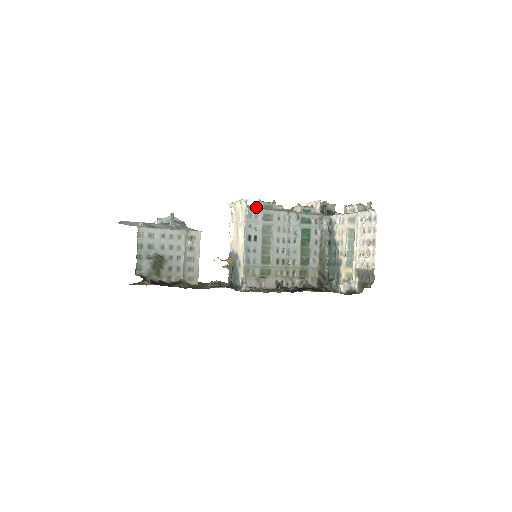
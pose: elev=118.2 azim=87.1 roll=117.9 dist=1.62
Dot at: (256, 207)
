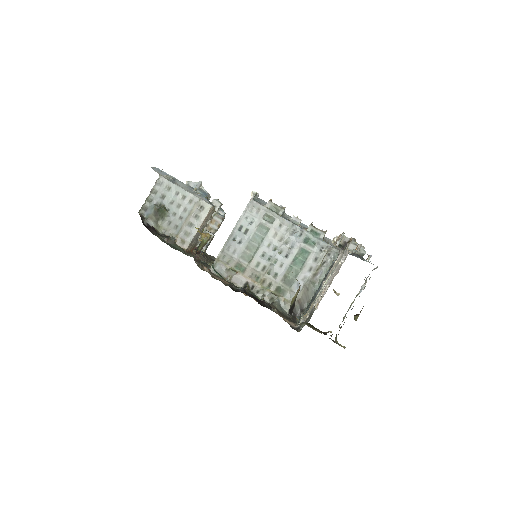
Dot at: occluded
